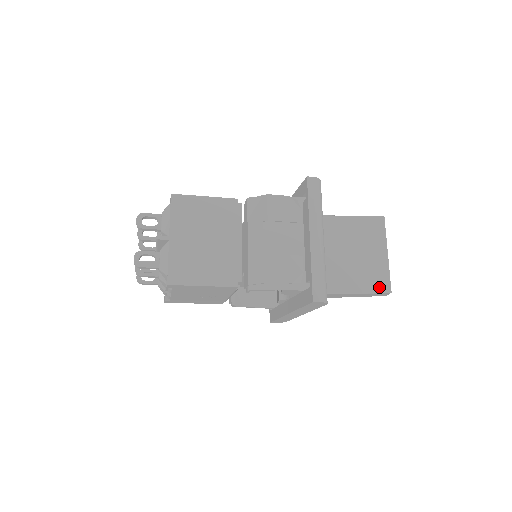
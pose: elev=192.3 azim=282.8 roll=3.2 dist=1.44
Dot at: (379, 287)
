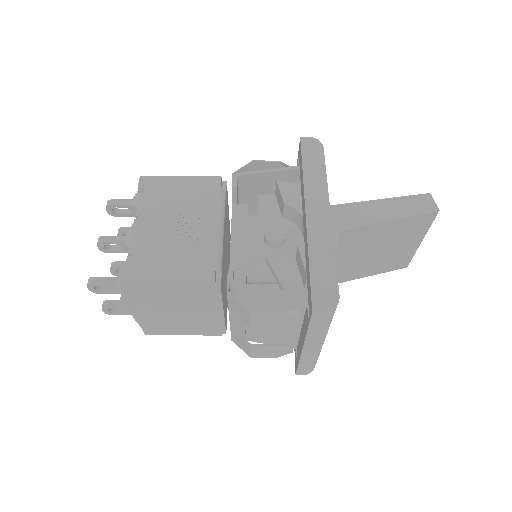
Dot at: occluded
